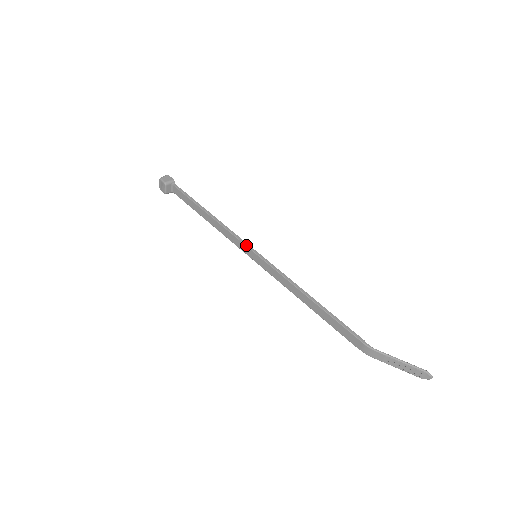
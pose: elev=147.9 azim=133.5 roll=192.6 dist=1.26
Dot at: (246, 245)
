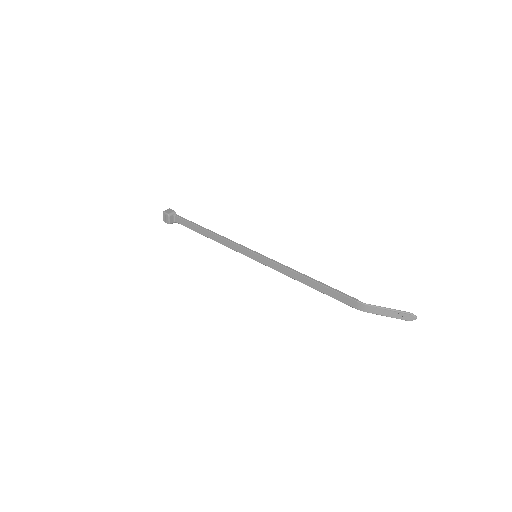
Dot at: (246, 249)
